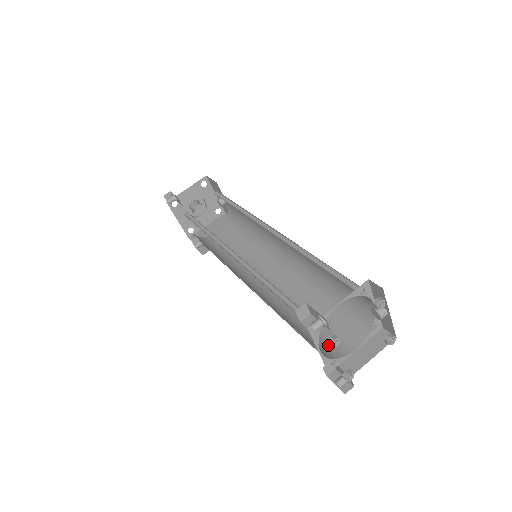
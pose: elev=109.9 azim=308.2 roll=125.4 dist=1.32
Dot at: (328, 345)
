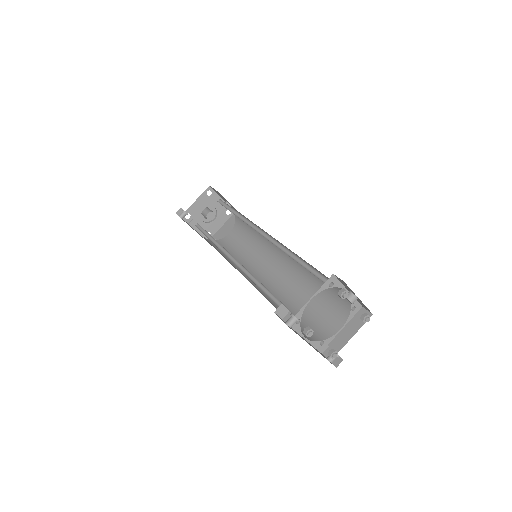
Dot at: (318, 328)
